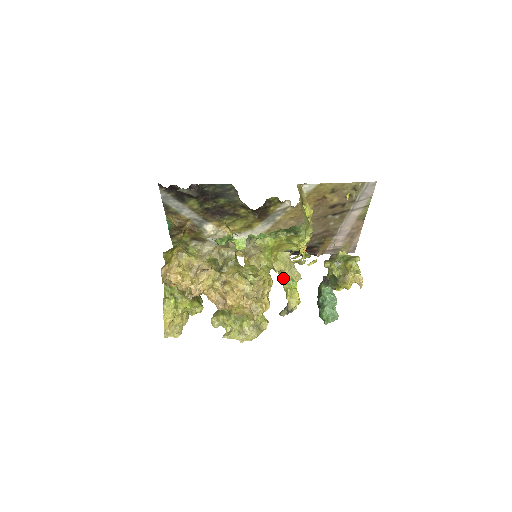
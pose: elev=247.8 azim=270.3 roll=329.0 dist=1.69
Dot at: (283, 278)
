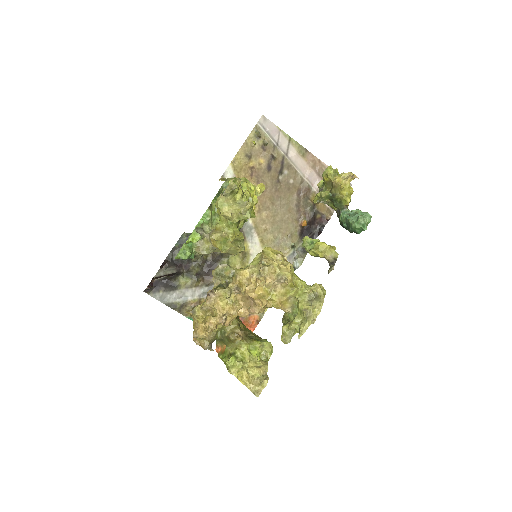
Dot at: (245, 218)
